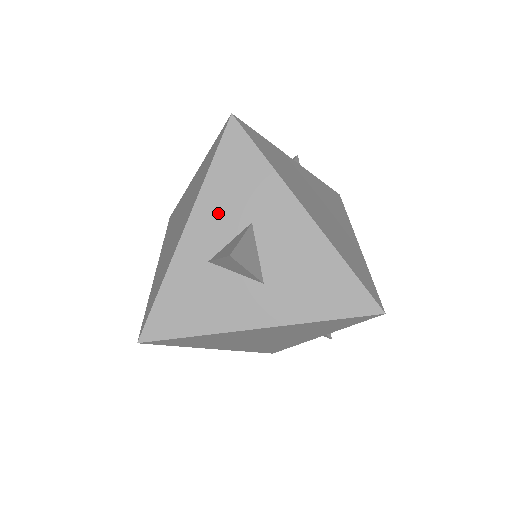
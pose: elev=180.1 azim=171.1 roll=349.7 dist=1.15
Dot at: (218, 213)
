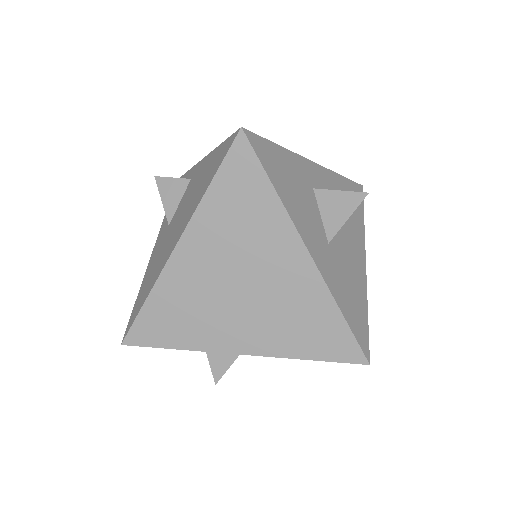
Dot at: (333, 189)
